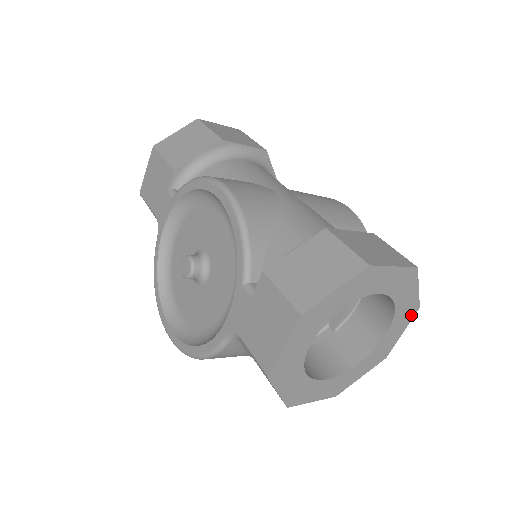
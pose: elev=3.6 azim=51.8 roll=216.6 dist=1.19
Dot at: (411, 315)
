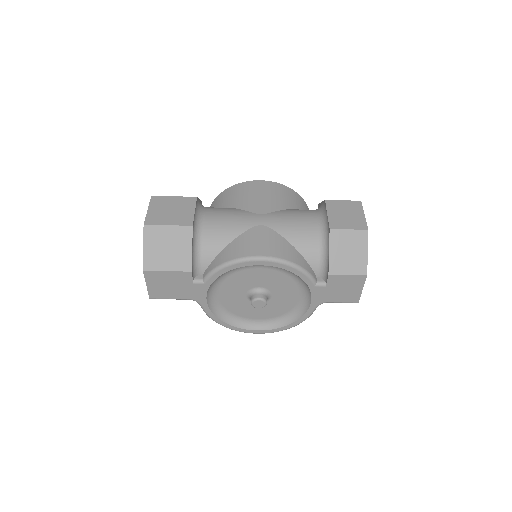
Dot at: occluded
